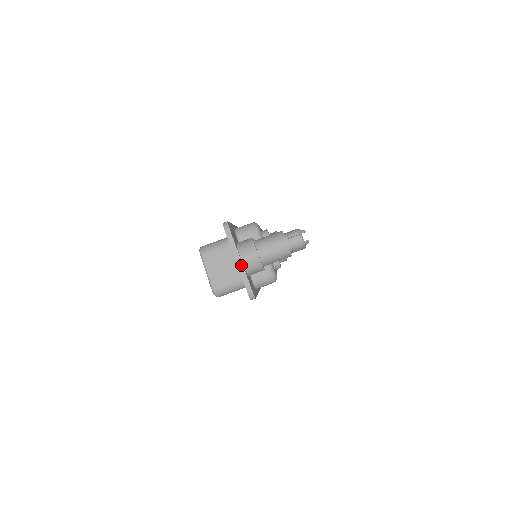
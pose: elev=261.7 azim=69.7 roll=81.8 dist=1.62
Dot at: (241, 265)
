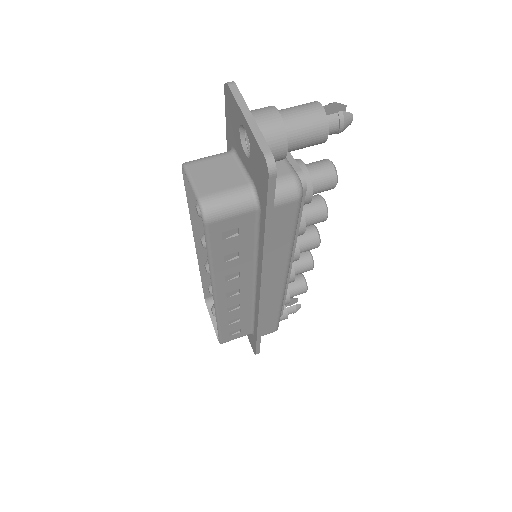
Dot at: (253, 122)
